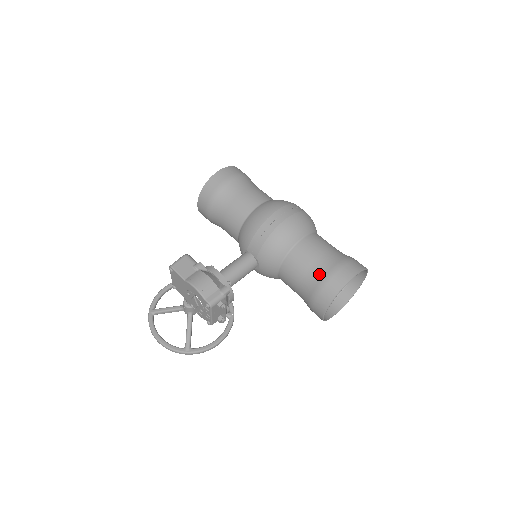
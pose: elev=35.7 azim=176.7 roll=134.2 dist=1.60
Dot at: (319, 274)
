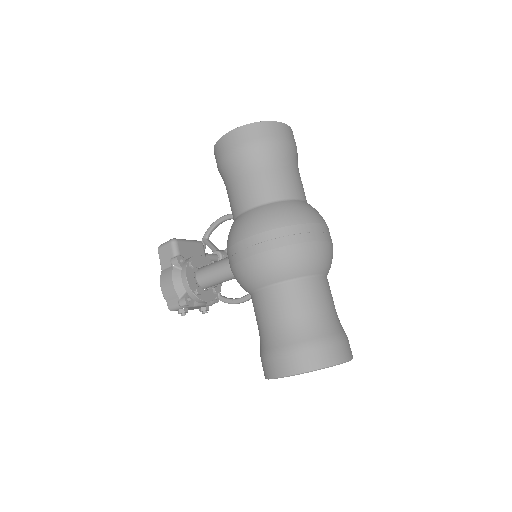
Dot at: (263, 343)
